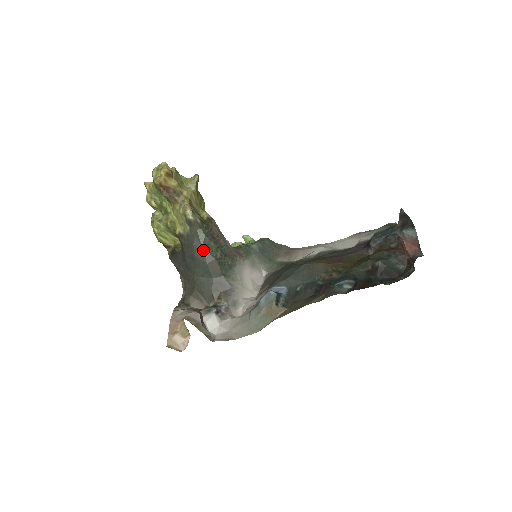
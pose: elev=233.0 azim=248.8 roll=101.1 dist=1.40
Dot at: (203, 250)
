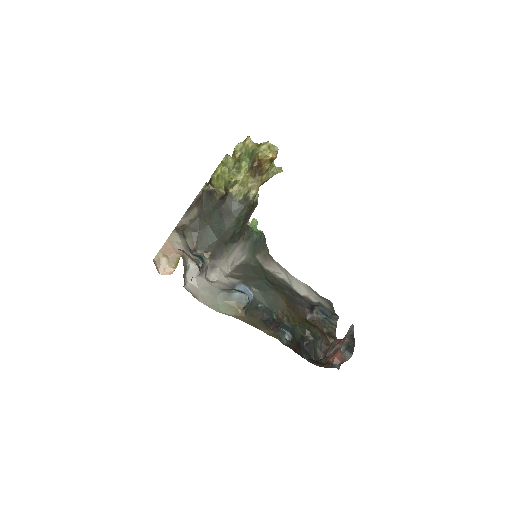
Dot at: (234, 221)
